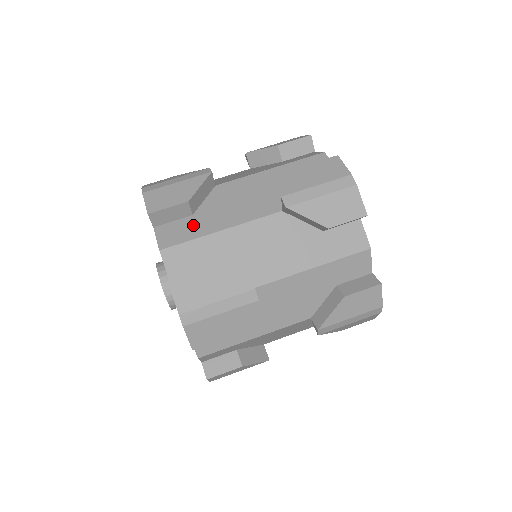
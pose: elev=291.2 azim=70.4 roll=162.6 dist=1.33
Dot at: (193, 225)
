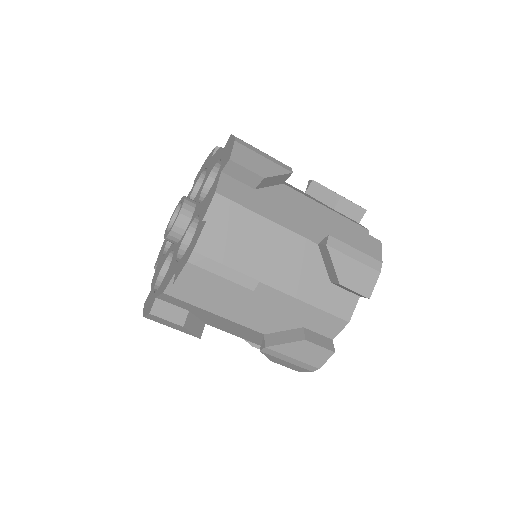
Dot at: occluded
